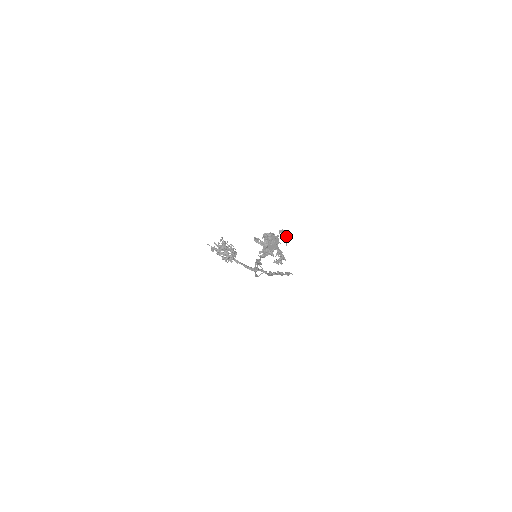
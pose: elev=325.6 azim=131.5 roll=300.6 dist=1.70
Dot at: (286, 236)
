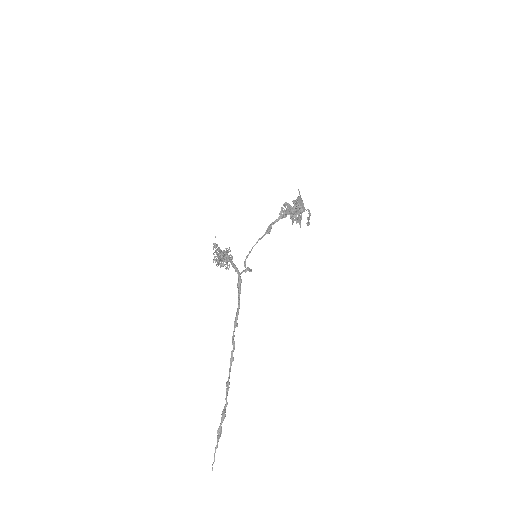
Dot at: (309, 222)
